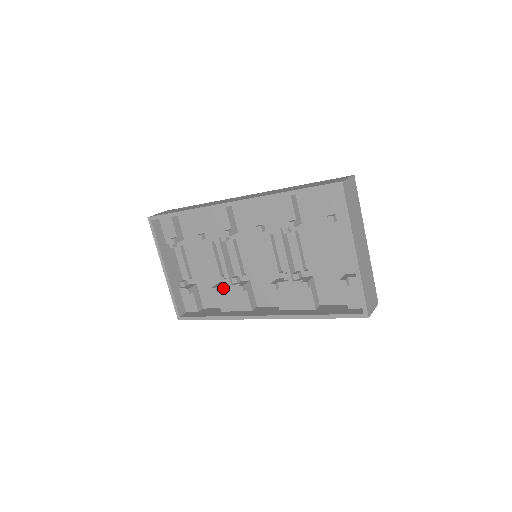
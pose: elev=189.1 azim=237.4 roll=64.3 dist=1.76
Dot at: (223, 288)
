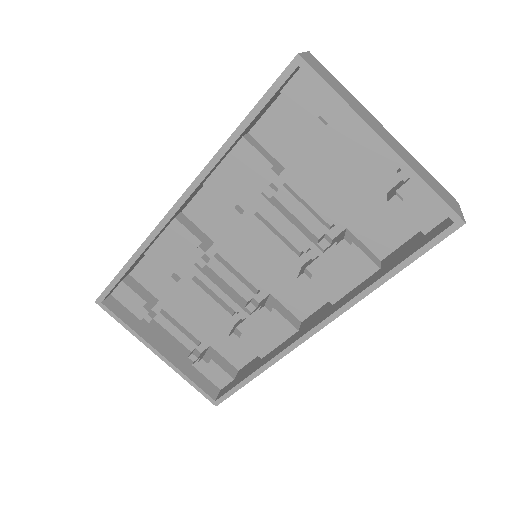
Dot at: (243, 327)
